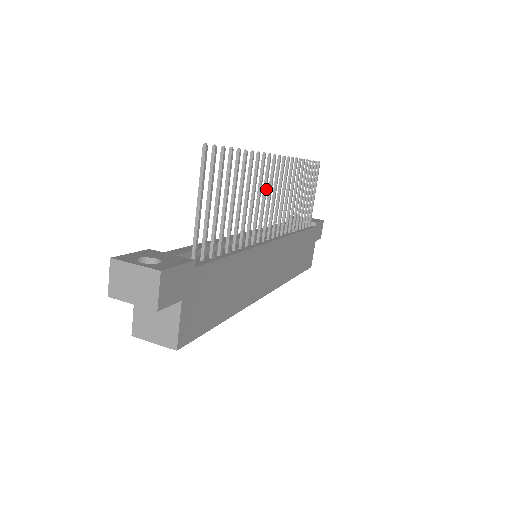
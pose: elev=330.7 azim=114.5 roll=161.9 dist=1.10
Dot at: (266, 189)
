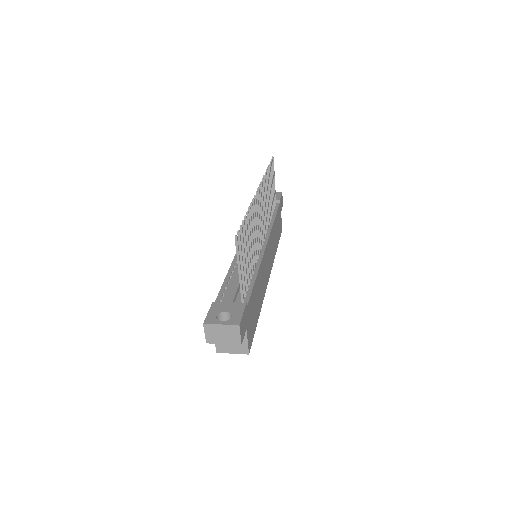
Dot at: (257, 218)
